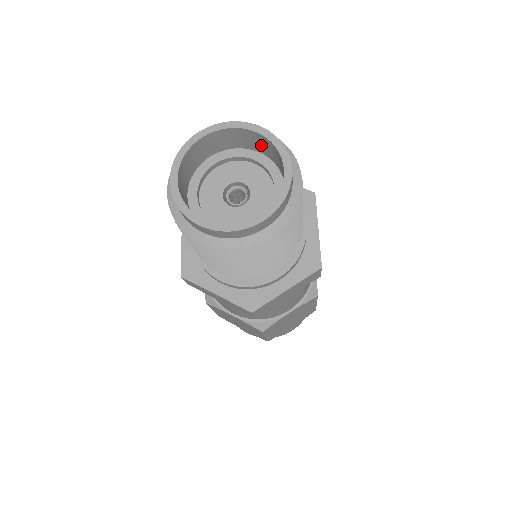
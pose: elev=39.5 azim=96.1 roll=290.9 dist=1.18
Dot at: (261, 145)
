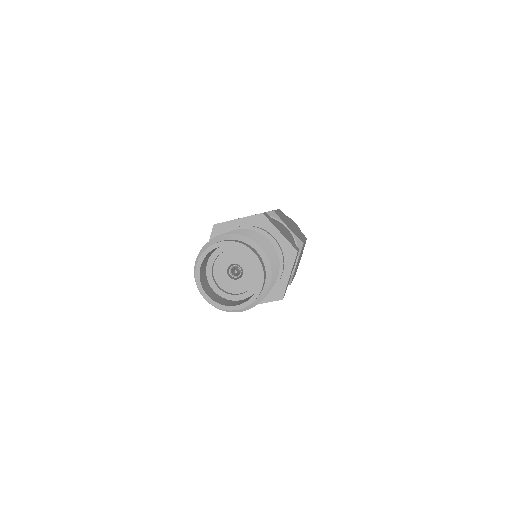
Dot at: occluded
